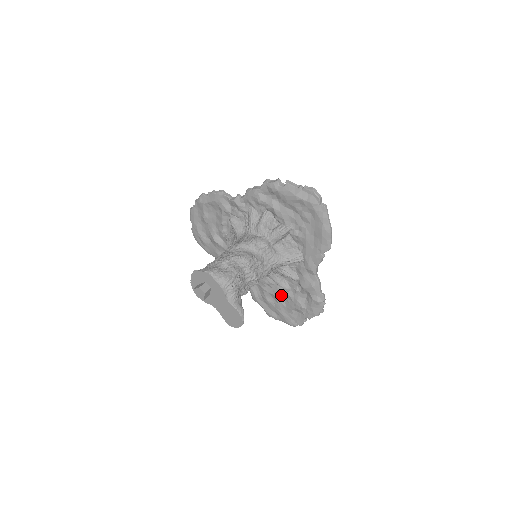
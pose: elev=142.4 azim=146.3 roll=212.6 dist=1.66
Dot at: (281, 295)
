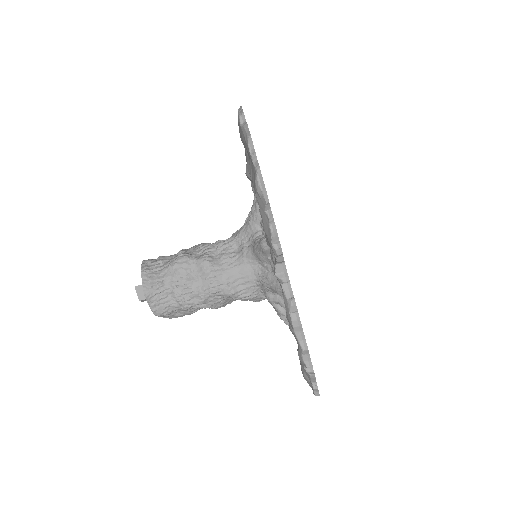
Dot at: occluded
